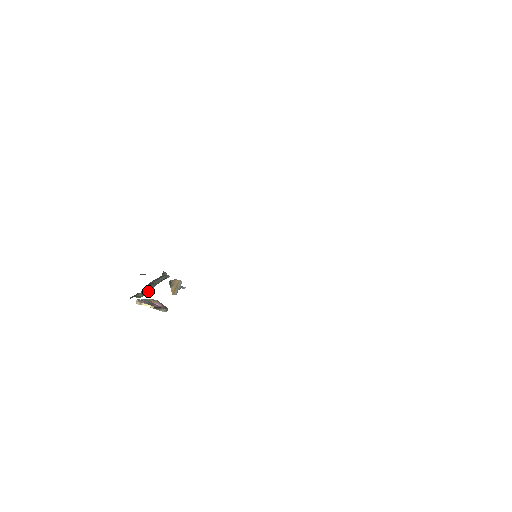
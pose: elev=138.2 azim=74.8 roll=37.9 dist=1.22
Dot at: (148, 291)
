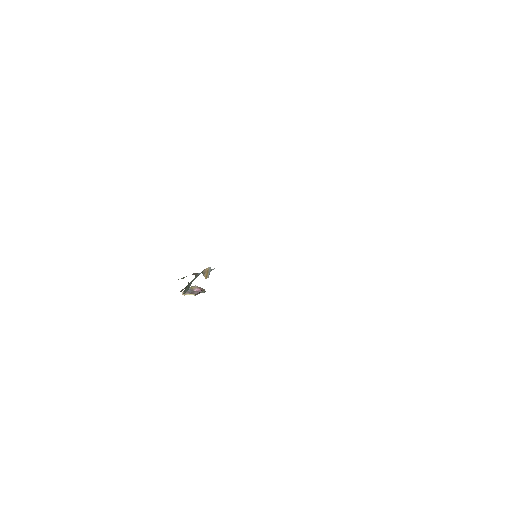
Dot at: (188, 288)
